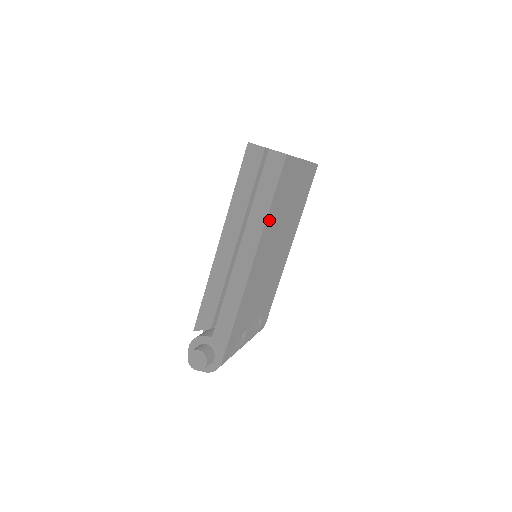
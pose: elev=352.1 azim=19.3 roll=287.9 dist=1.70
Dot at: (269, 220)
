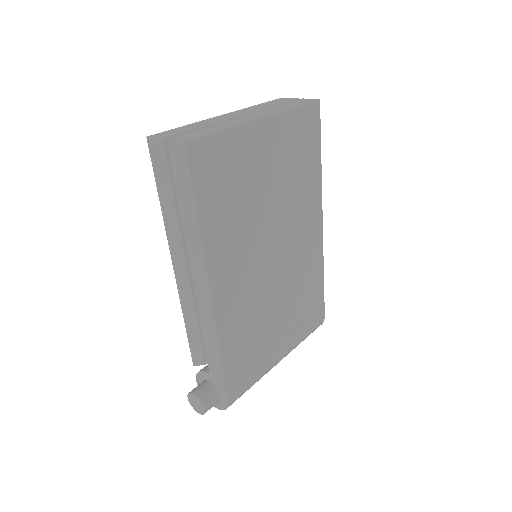
Dot at: (212, 231)
